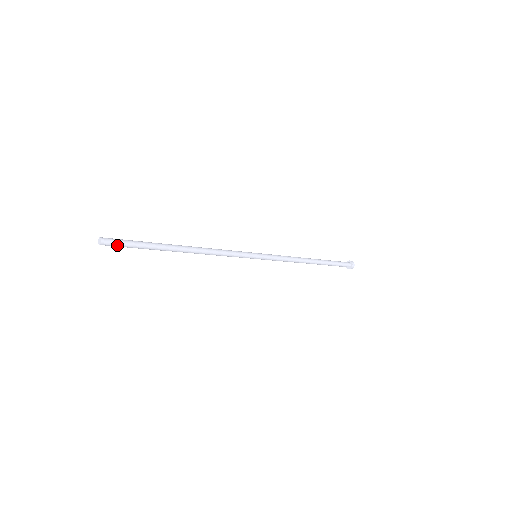
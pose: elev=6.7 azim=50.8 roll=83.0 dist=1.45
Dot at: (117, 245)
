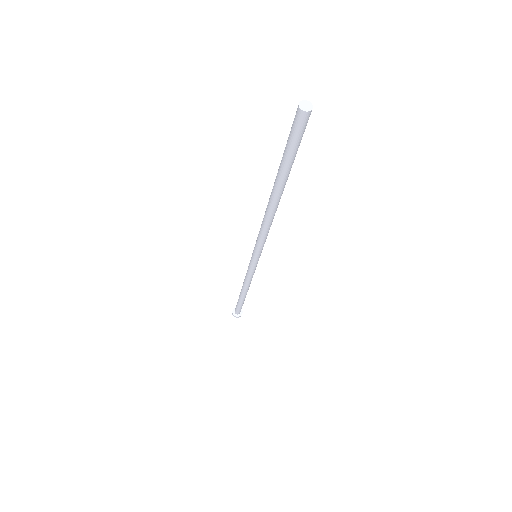
Dot at: (299, 132)
